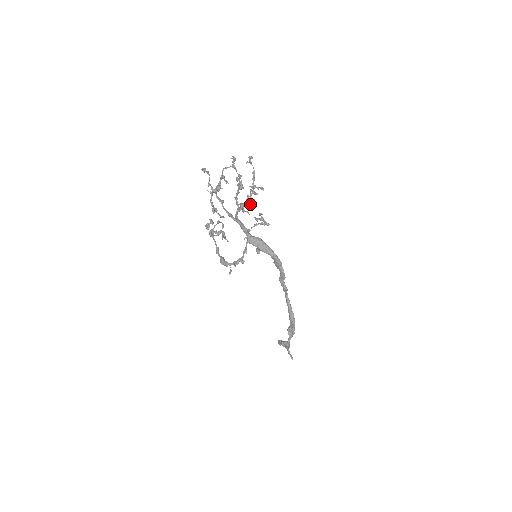
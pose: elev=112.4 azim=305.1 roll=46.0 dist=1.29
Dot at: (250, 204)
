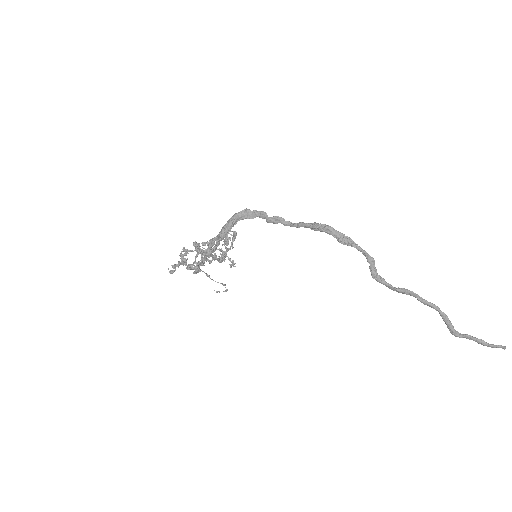
Dot at: (228, 259)
